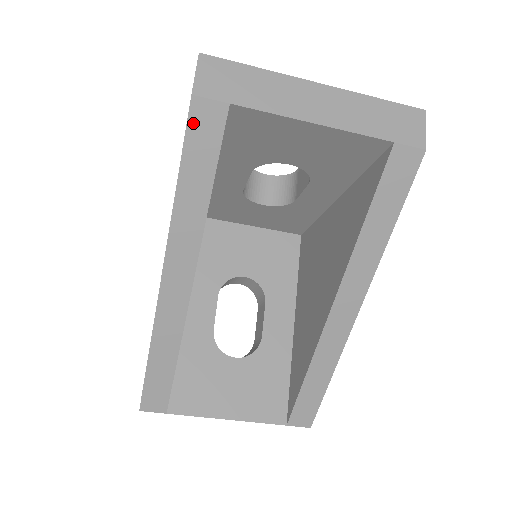
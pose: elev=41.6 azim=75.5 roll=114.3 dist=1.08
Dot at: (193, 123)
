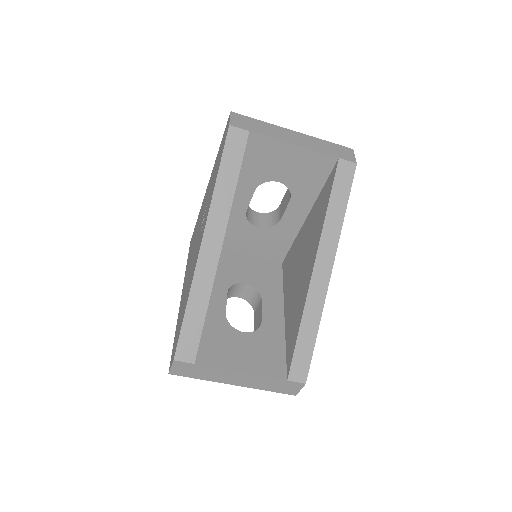
Dot at: (229, 140)
